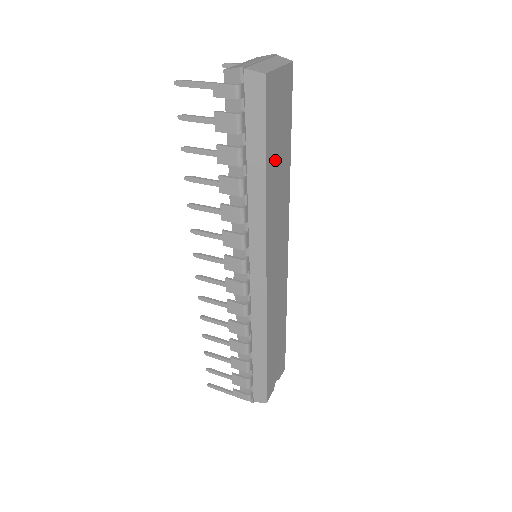
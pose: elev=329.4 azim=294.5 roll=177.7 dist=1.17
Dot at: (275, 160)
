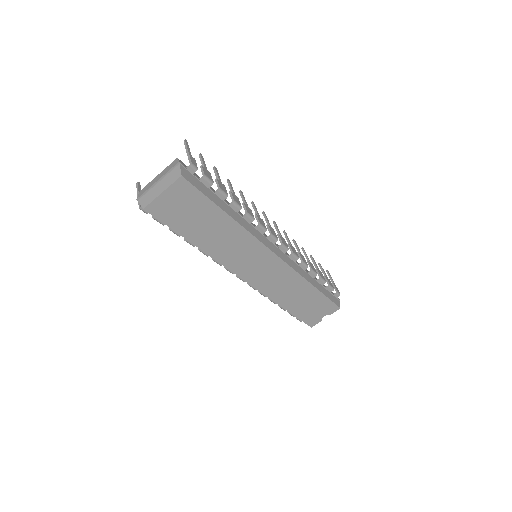
Dot at: (202, 231)
